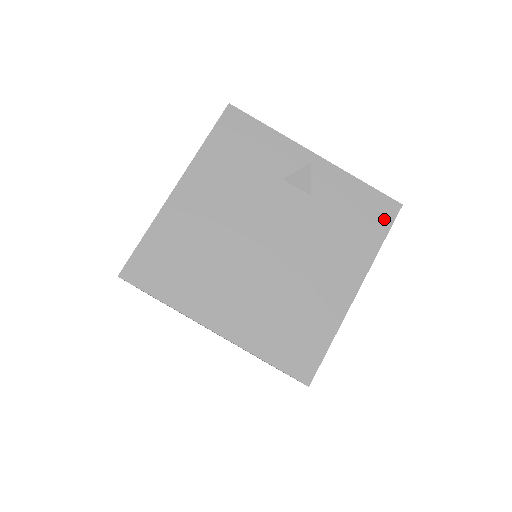
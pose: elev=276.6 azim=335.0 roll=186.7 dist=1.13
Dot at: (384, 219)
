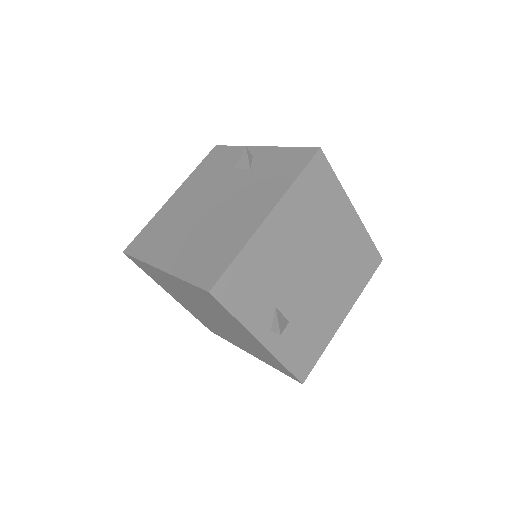
Dot at: (302, 162)
